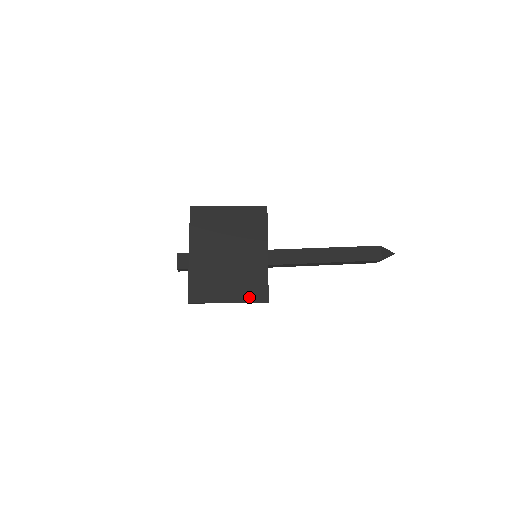
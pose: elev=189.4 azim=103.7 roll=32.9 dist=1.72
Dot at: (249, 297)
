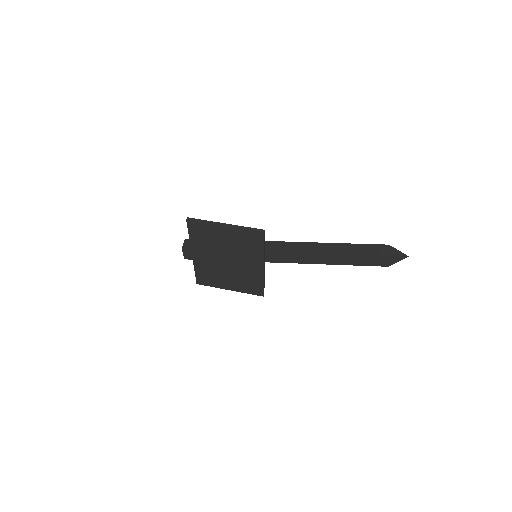
Dot at: (247, 290)
